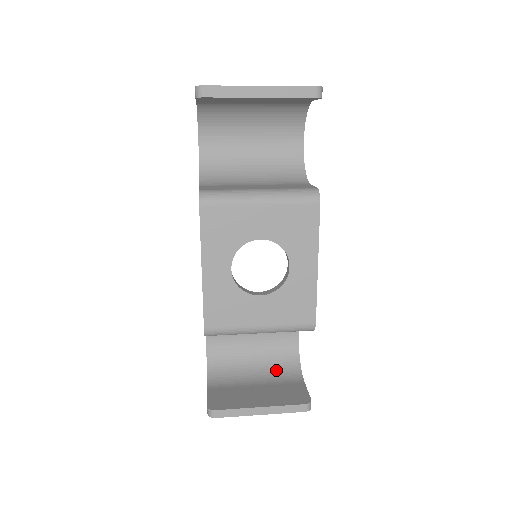
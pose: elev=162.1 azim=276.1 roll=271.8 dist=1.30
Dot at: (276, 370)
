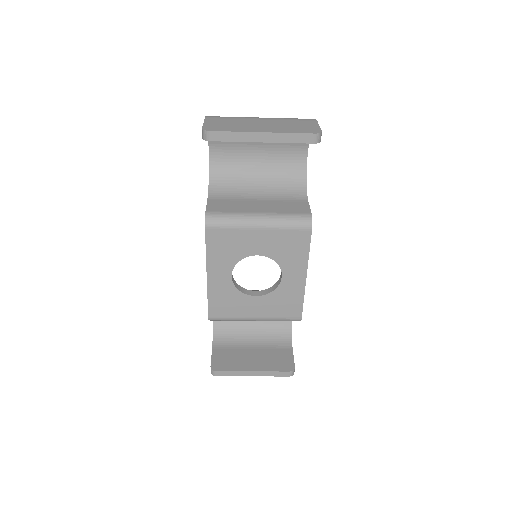
Dot at: (270, 335)
